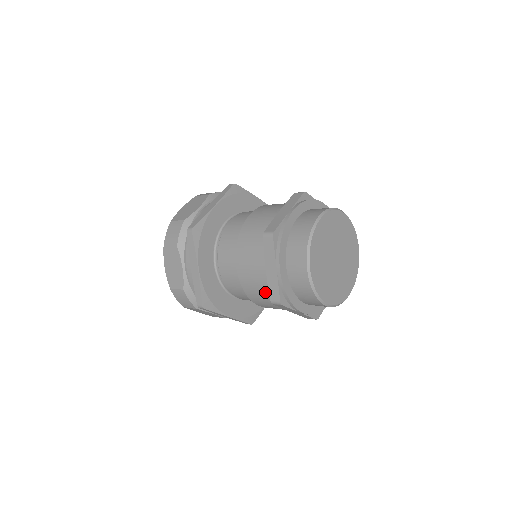
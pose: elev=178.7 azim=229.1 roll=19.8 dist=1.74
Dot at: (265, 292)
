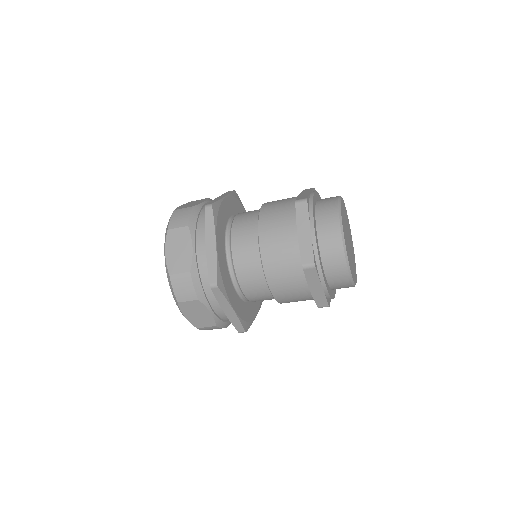
Dot at: (291, 263)
